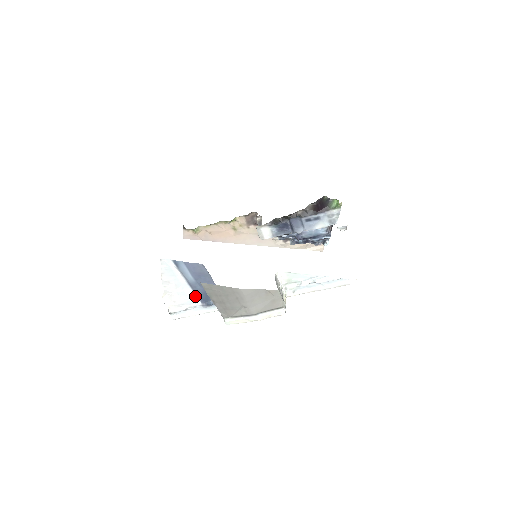
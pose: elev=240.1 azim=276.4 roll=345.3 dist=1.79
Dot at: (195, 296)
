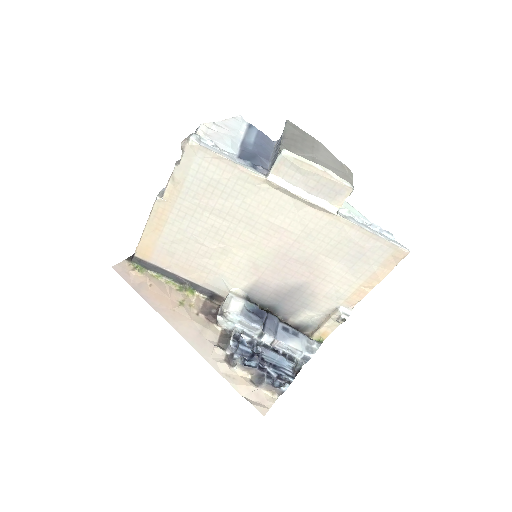
Dot at: (236, 151)
